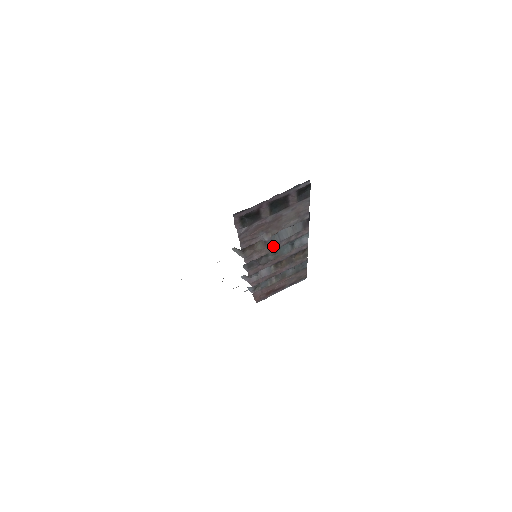
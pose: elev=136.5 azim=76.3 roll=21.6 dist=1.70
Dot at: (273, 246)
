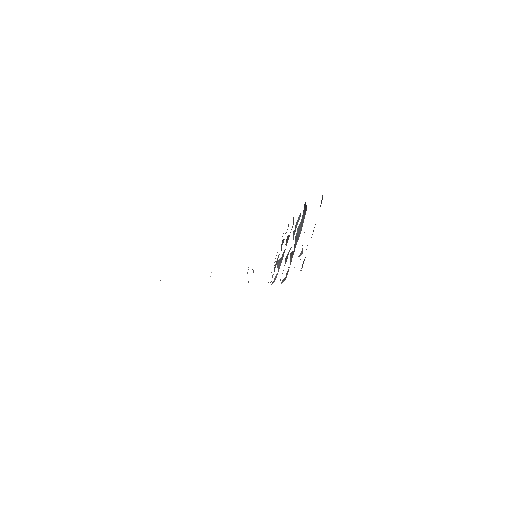
Dot at: occluded
